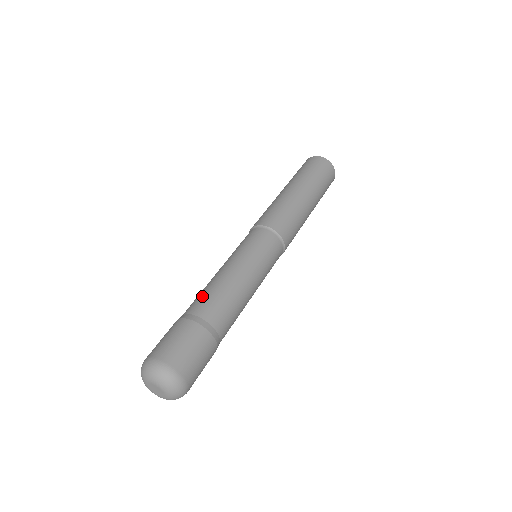
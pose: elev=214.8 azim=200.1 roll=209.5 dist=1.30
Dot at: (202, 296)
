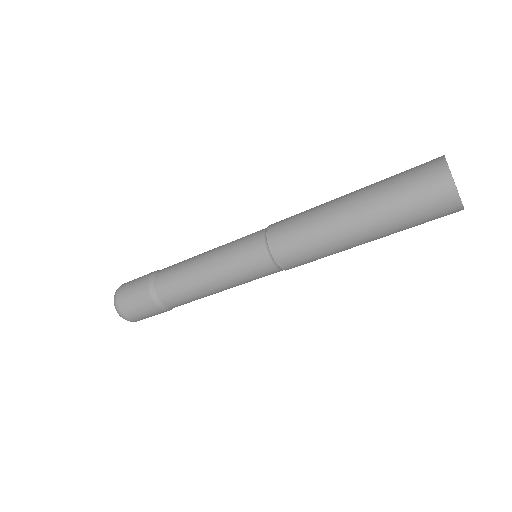
Dot at: occluded
